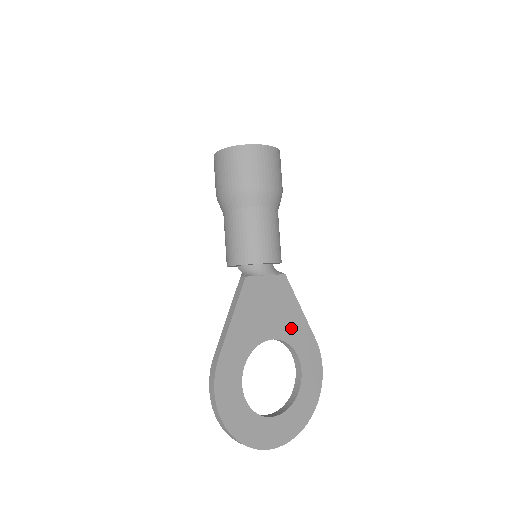
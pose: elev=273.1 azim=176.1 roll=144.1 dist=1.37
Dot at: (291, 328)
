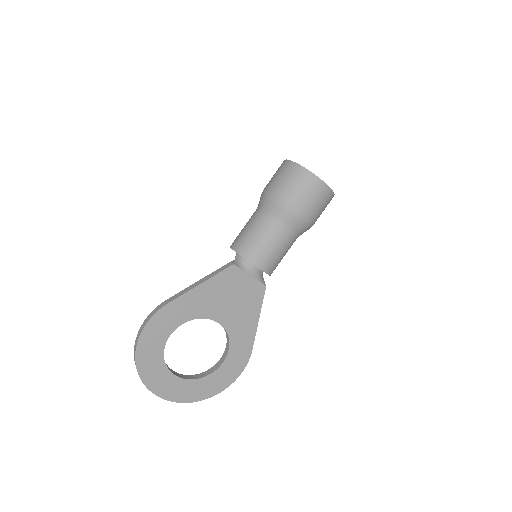
Dot at: (239, 327)
